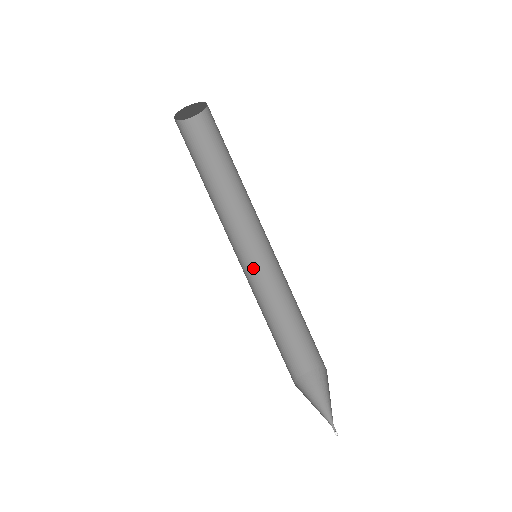
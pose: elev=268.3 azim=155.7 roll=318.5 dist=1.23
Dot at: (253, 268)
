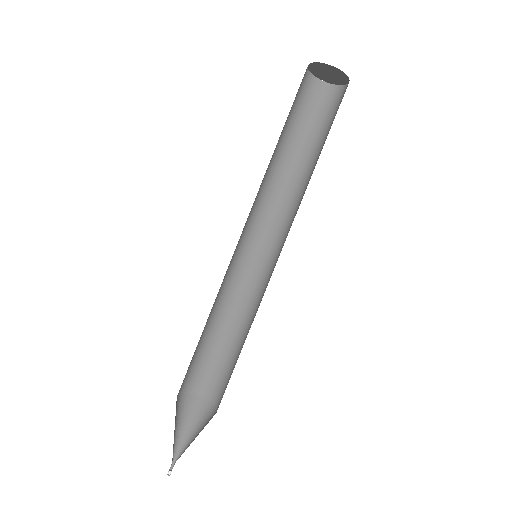
Dot at: (239, 262)
